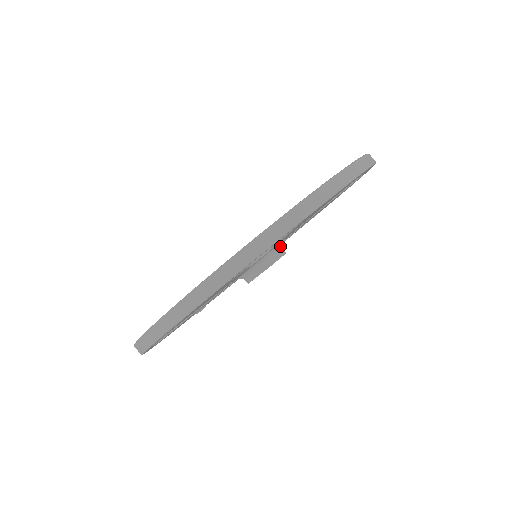
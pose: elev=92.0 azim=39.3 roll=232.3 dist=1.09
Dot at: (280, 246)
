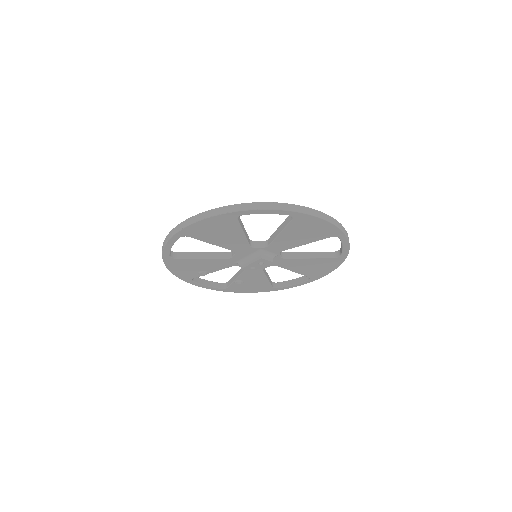
Dot at: (272, 256)
